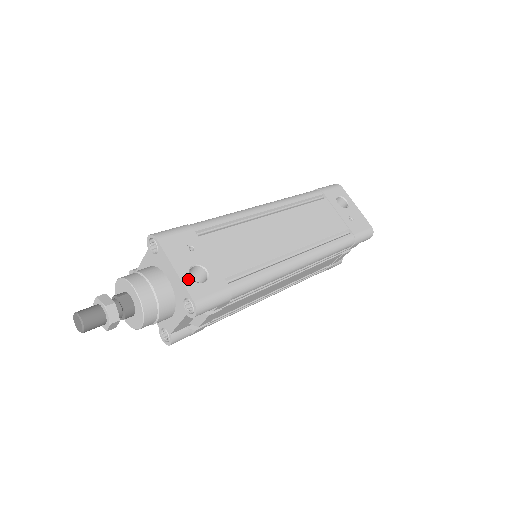
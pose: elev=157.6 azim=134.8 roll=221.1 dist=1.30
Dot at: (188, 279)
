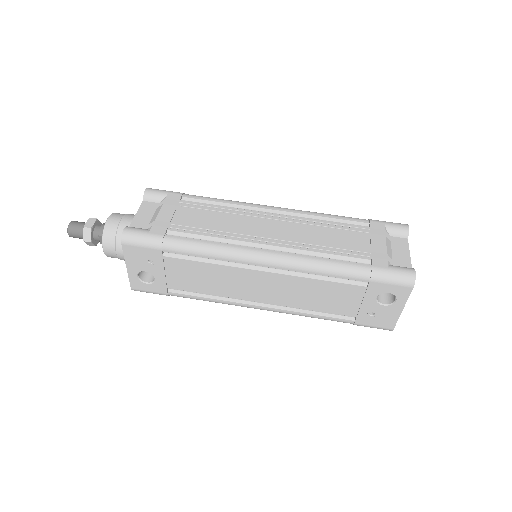
Dot at: (134, 277)
